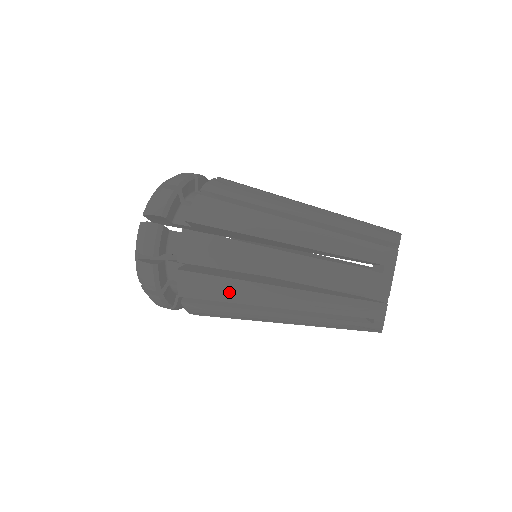
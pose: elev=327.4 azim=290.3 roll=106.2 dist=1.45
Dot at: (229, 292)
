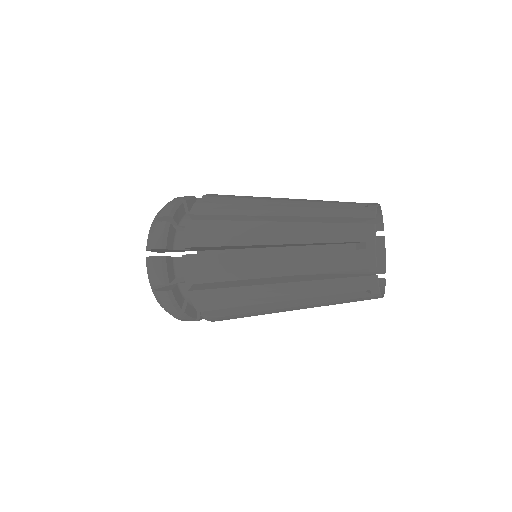
Dot at: (231, 234)
